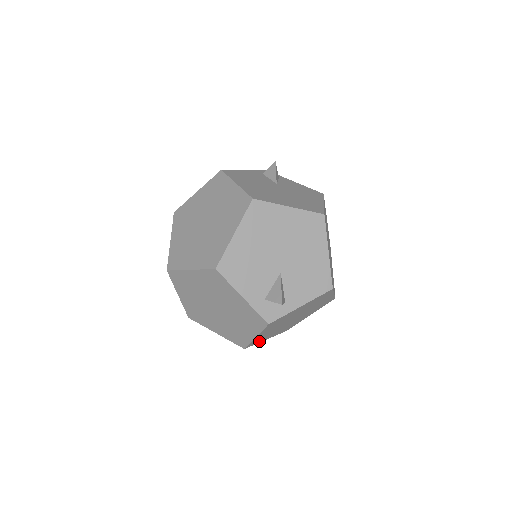
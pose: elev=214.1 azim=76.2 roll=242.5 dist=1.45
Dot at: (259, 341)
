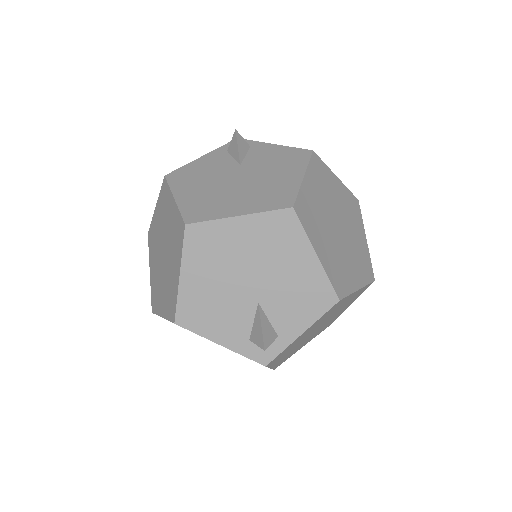
Dot at: (291, 355)
